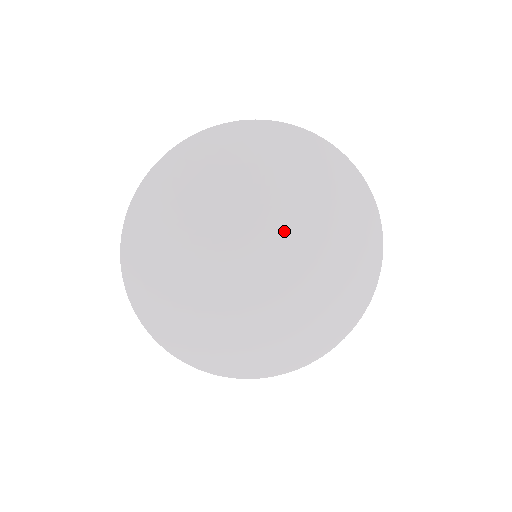
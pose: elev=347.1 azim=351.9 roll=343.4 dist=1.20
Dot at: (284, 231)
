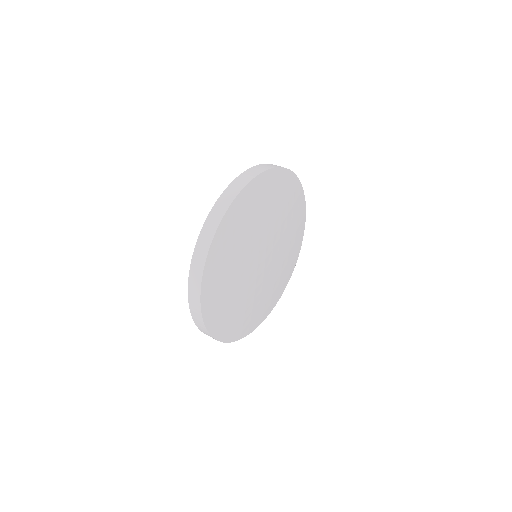
Dot at: (278, 240)
